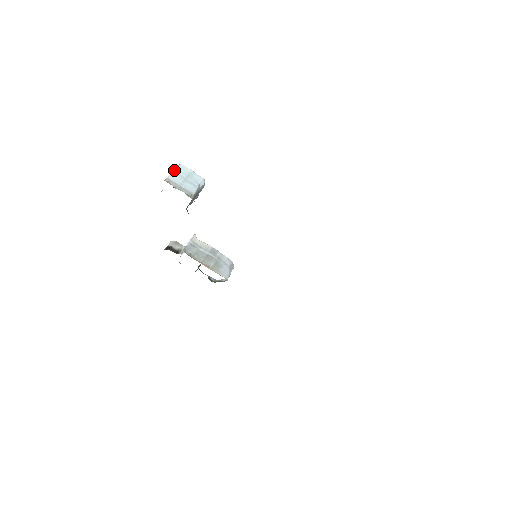
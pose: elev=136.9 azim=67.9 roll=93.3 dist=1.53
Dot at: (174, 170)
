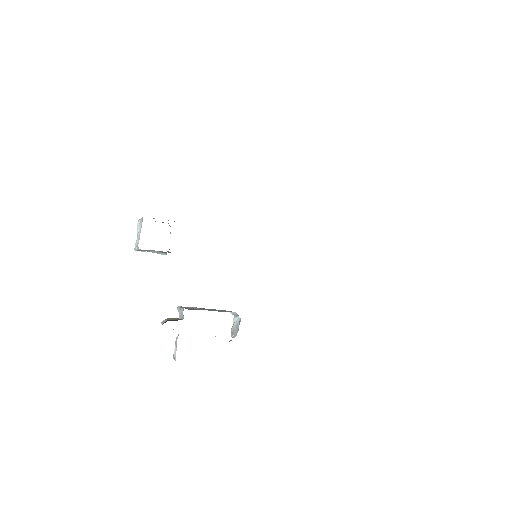
Dot at: occluded
